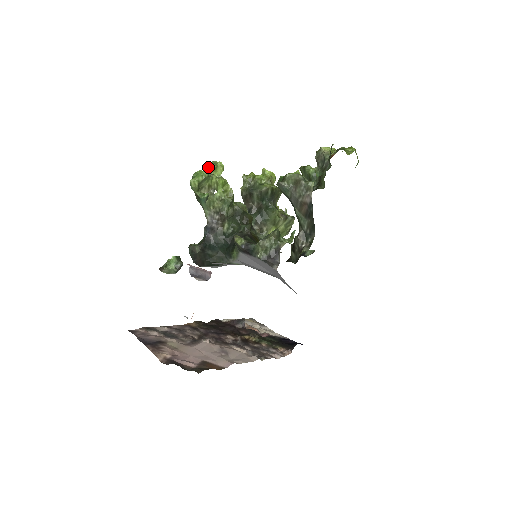
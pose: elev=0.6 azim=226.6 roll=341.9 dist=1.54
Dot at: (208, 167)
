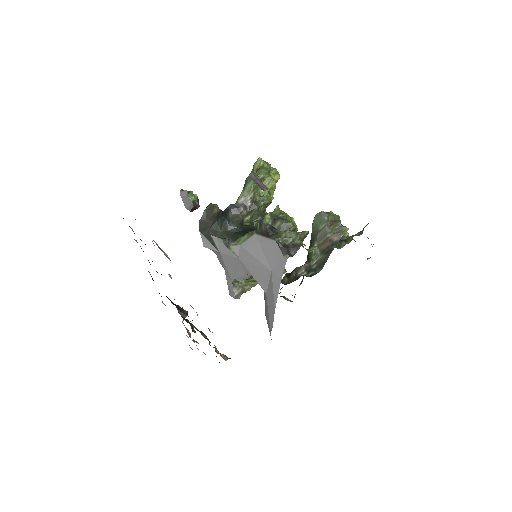
Dot at: (271, 168)
